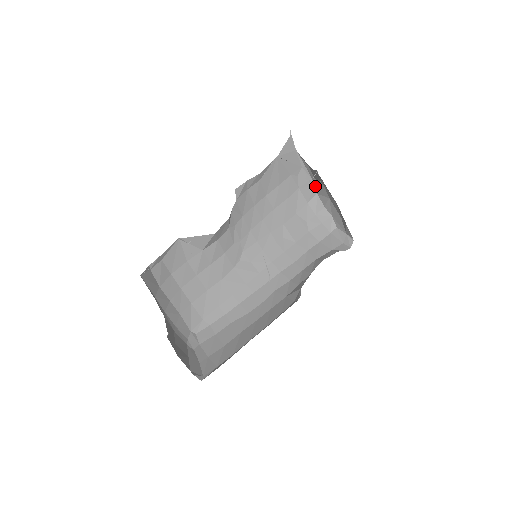
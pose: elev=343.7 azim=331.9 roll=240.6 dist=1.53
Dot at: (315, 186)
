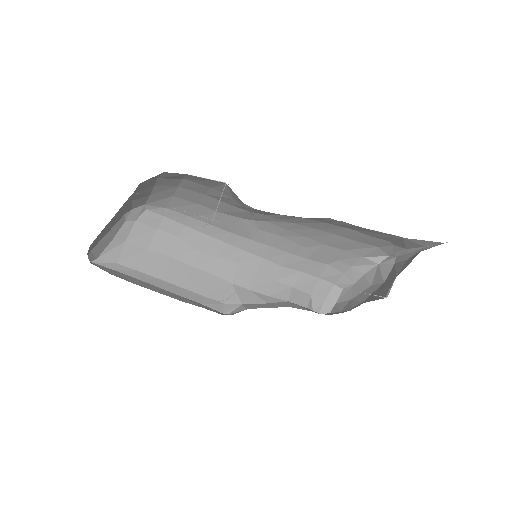
Dot at: (387, 262)
